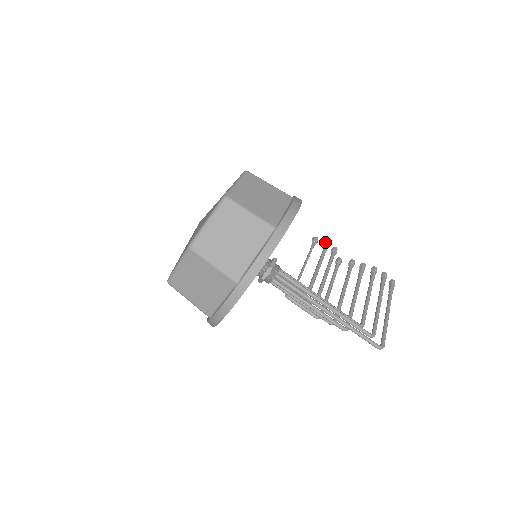
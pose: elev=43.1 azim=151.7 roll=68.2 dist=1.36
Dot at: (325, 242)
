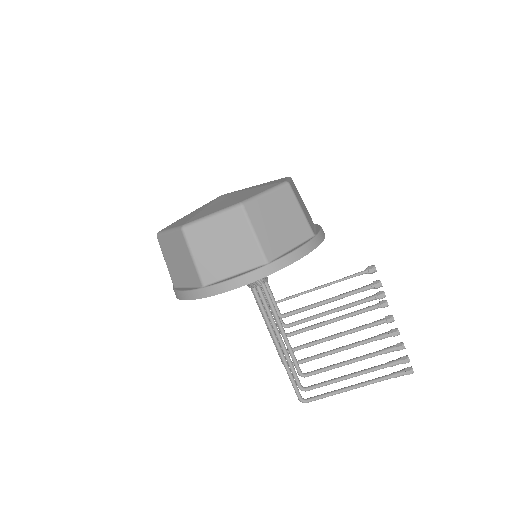
Dot at: (372, 283)
